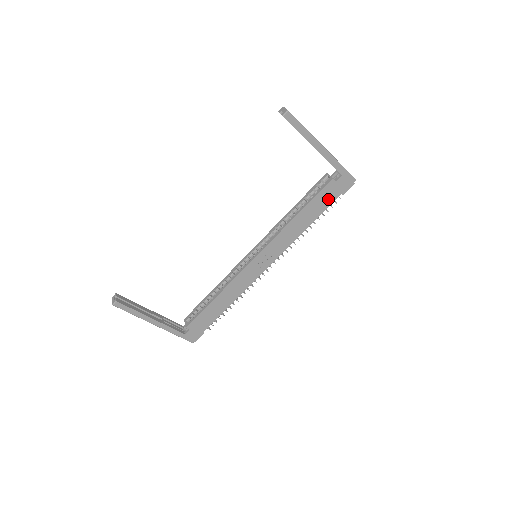
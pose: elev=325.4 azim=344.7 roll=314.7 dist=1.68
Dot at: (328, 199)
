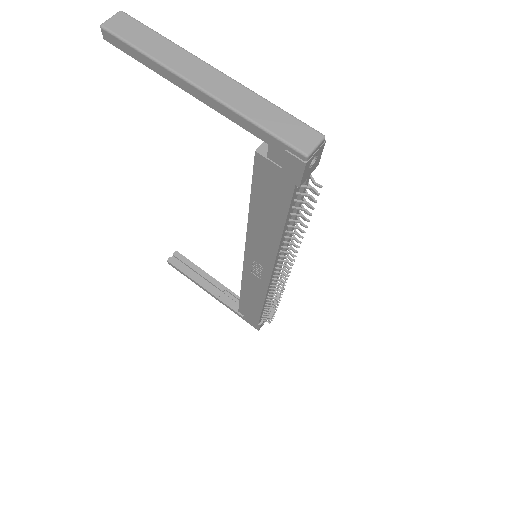
Dot at: (278, 192)
